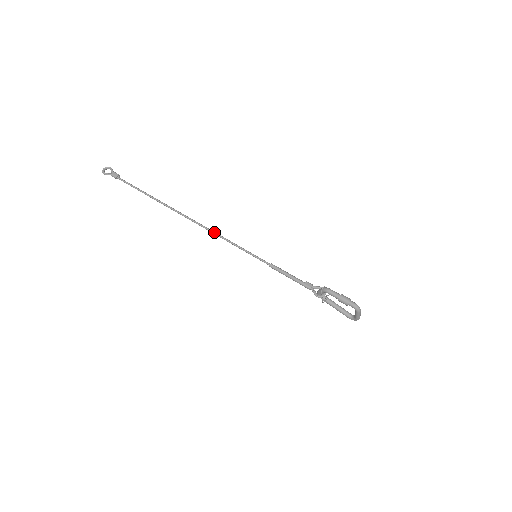
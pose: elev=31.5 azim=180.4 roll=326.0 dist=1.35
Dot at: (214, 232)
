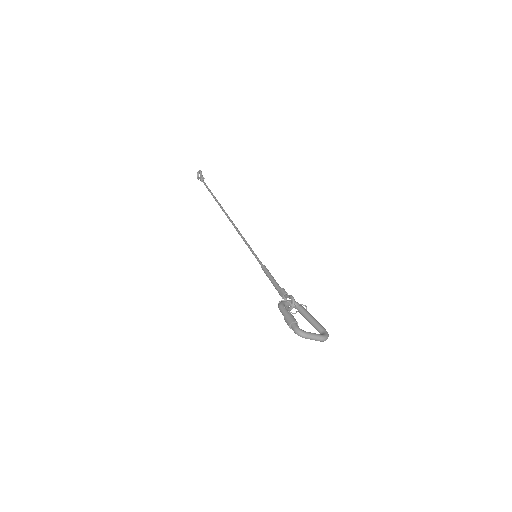
Dot at: (236, 230)
